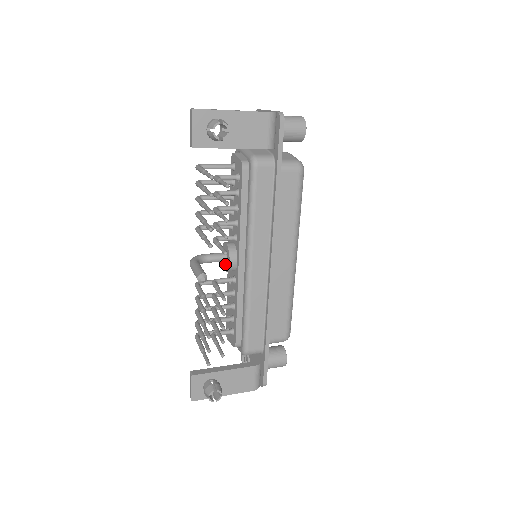
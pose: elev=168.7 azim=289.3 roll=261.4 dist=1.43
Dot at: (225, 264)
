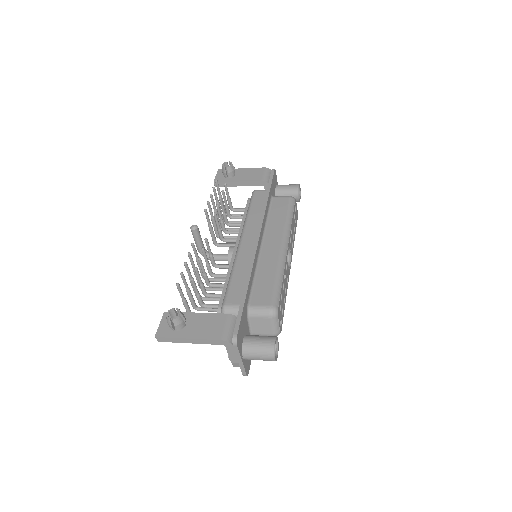
Dot at: occluded
